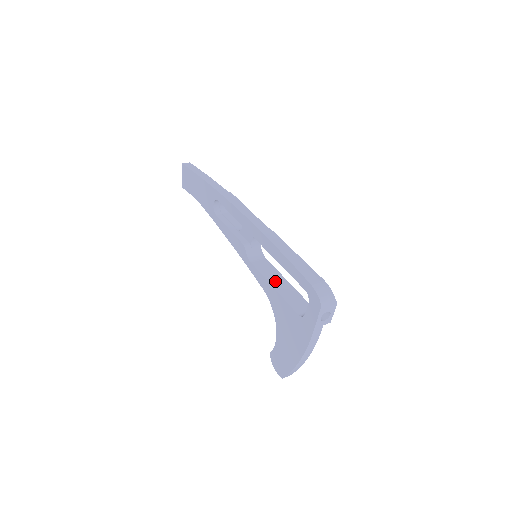
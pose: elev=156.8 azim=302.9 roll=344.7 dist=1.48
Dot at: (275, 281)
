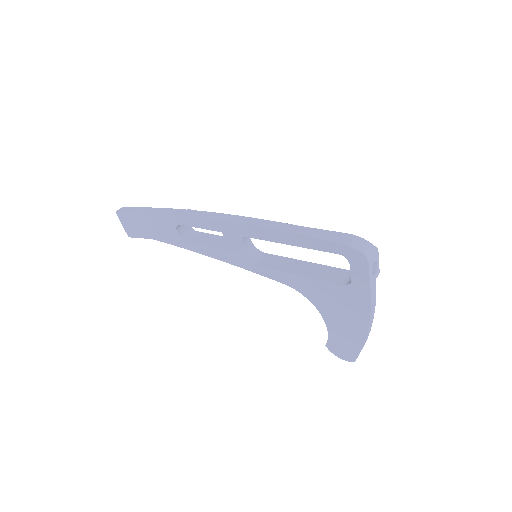
Dot at: (293, 268)
